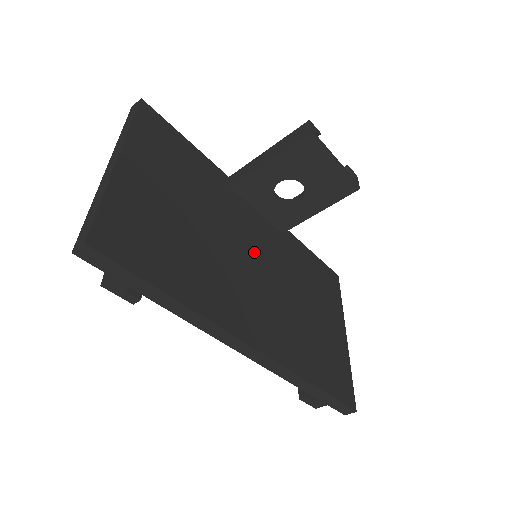
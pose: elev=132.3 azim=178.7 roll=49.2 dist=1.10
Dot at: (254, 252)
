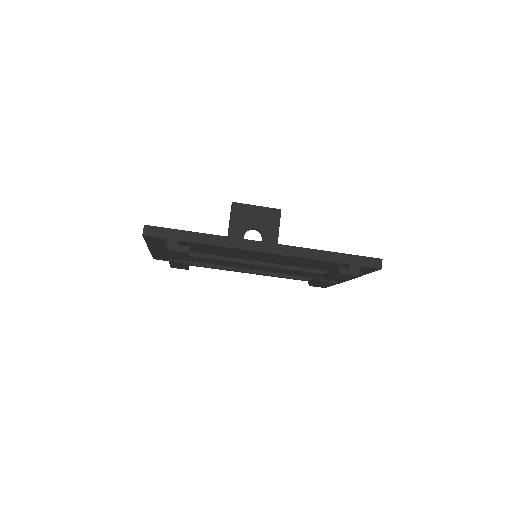
Dot at: occluded
